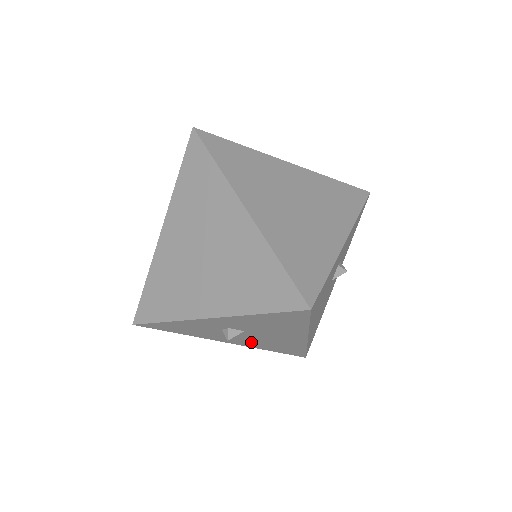
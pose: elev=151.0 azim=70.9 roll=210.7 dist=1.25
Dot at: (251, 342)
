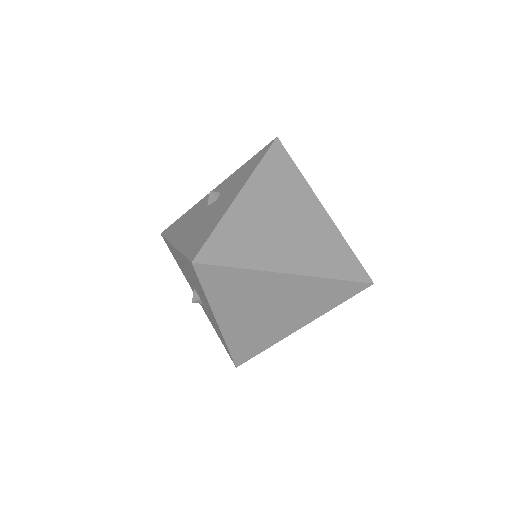
Dot at: occluded
